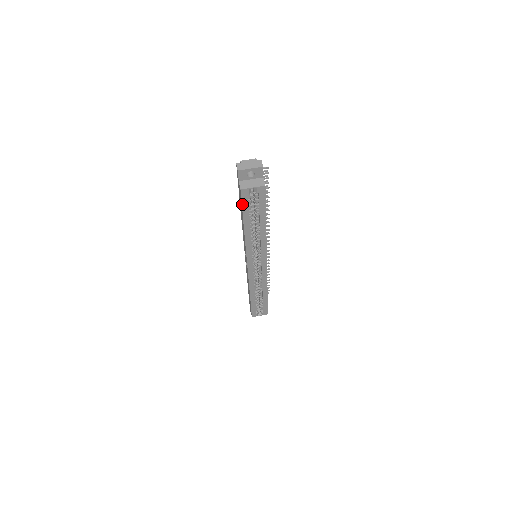
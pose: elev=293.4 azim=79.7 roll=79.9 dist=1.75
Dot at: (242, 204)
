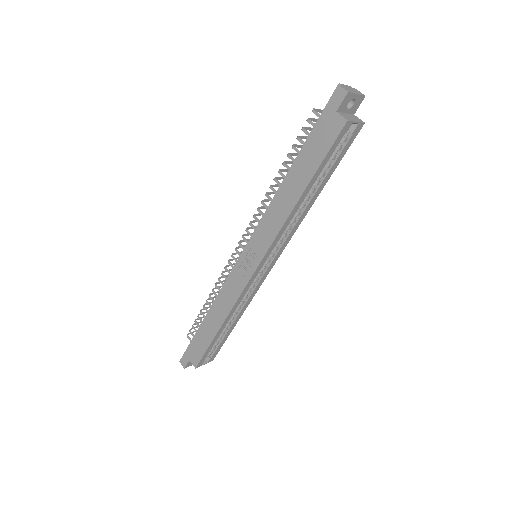
Dot at: (330, 148)
